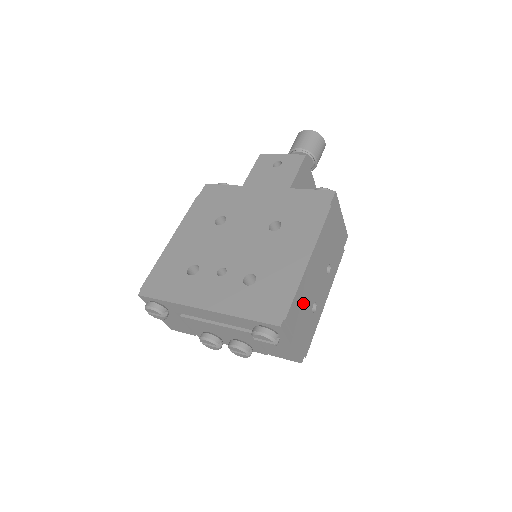
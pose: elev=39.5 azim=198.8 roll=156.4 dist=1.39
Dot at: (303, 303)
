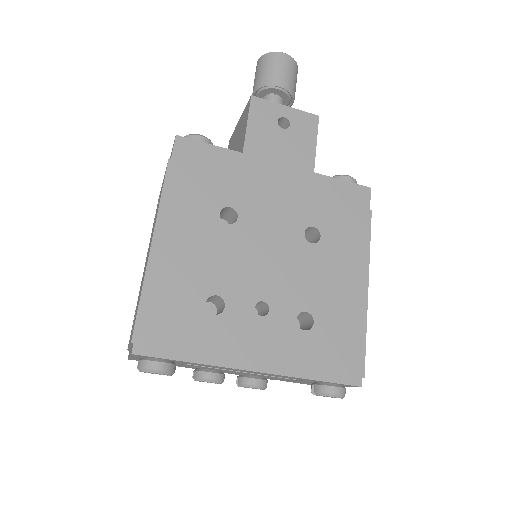
Dot at: occluded
